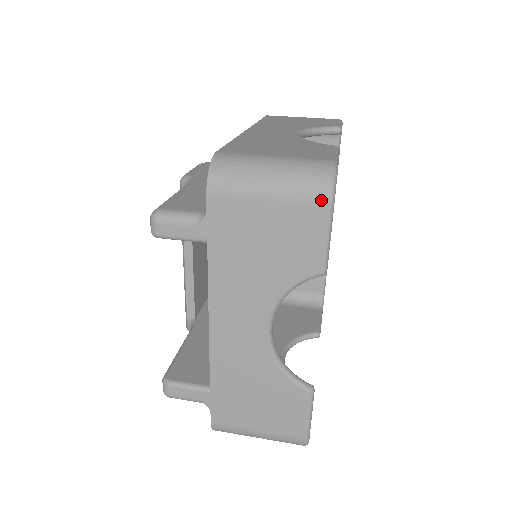
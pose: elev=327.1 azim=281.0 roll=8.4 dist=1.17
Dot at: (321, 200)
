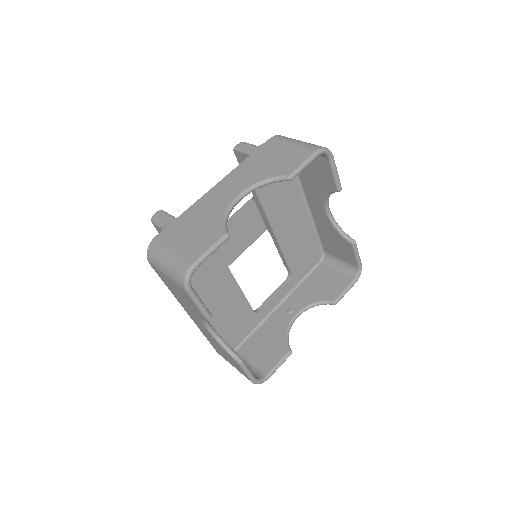
Dot at: (314, 148)
